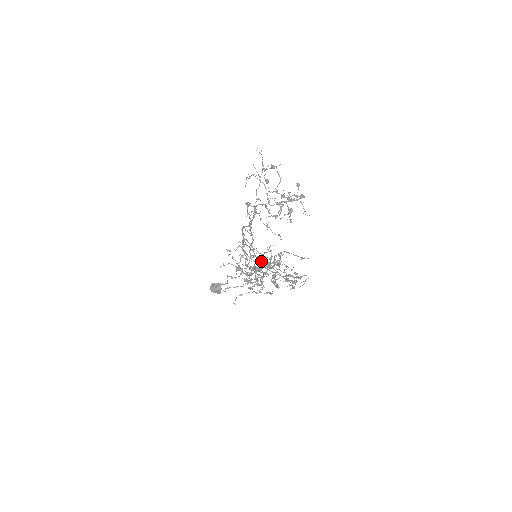
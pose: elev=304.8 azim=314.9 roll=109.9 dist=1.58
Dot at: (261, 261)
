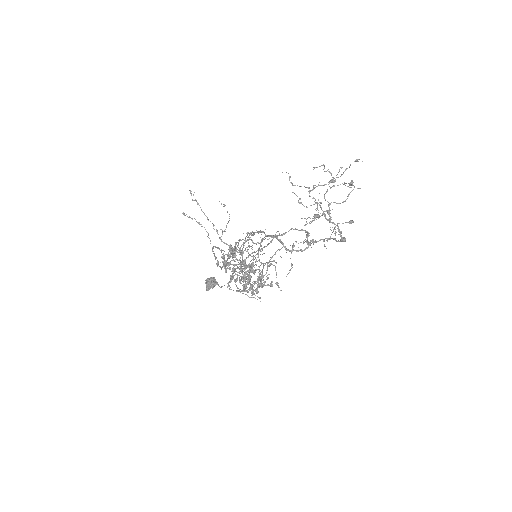
Dot at: (253, 263)
